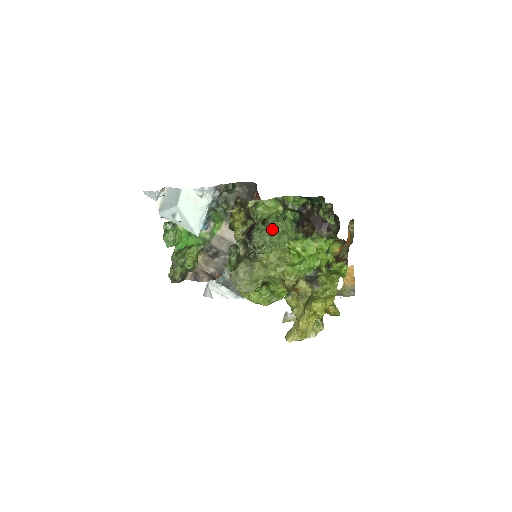
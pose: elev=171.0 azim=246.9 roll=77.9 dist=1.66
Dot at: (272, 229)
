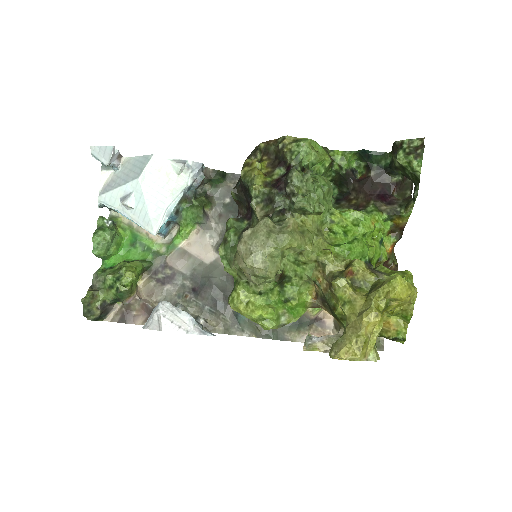
Dot at: (317, 179)
